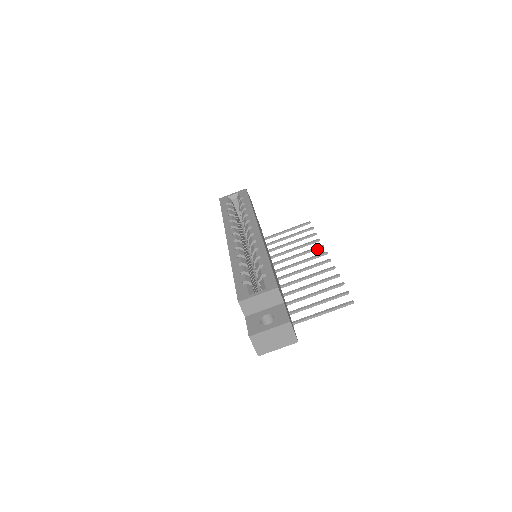
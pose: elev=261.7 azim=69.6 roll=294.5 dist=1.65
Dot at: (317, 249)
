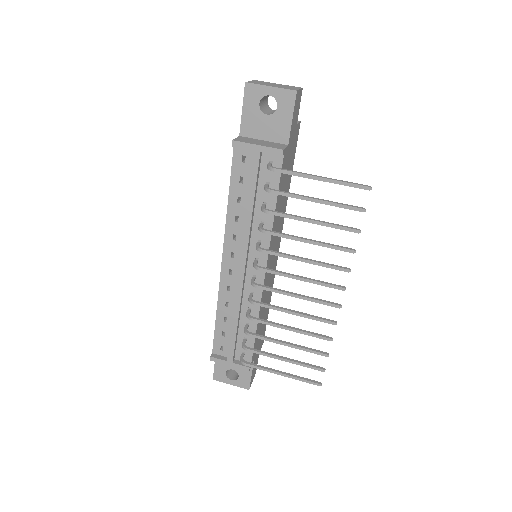
Dot at: (326, 320)
